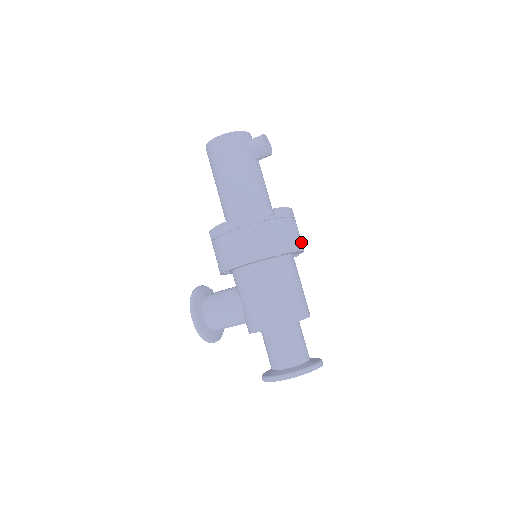
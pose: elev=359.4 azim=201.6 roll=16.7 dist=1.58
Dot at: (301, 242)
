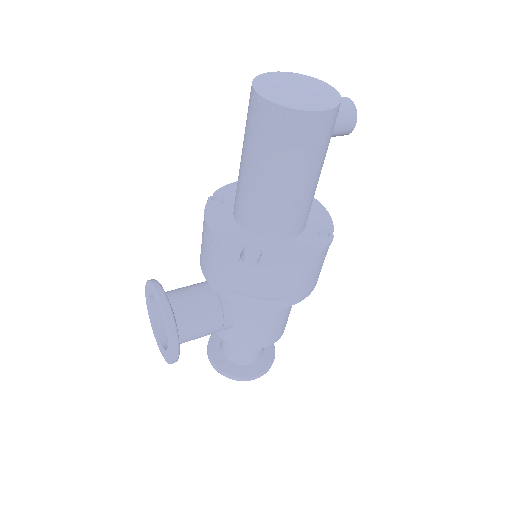
Dot at: occluded
